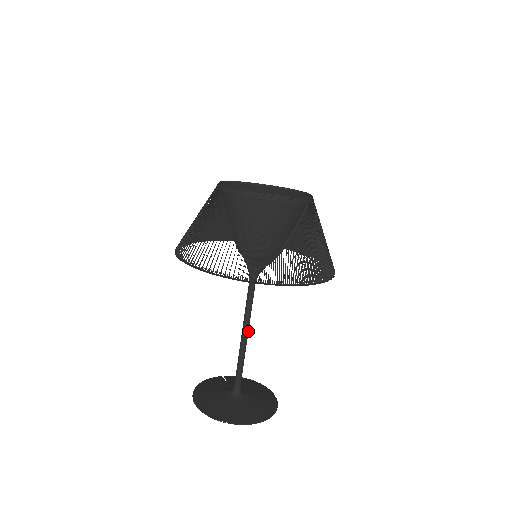
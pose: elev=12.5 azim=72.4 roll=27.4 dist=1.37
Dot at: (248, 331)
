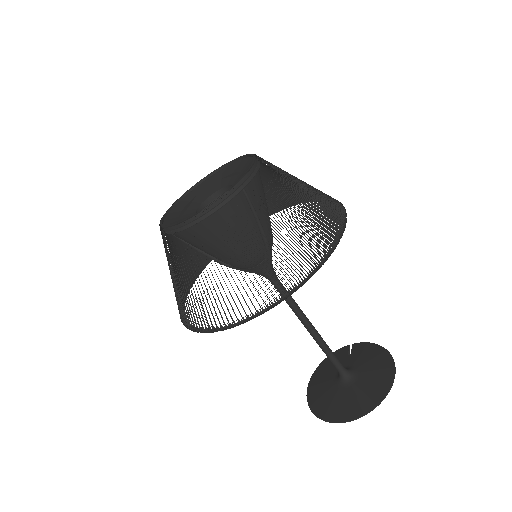
Dot at: (309, 323)
